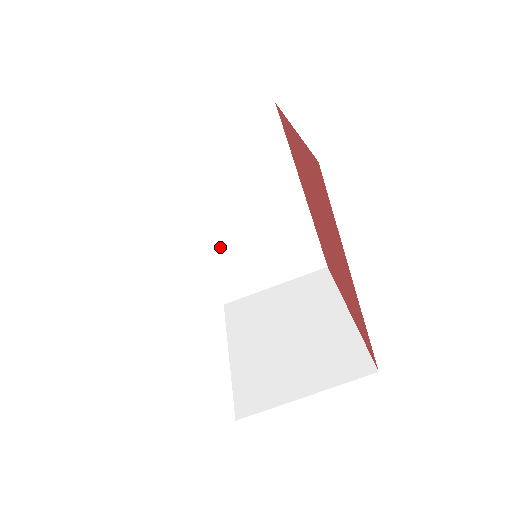
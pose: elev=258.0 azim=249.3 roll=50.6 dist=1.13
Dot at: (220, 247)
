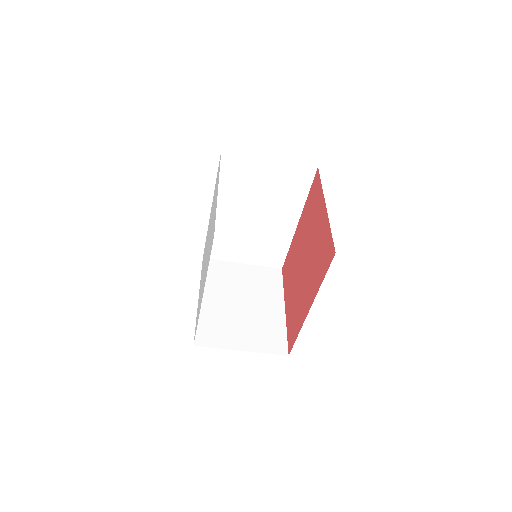
Dot at: (226, 225)
